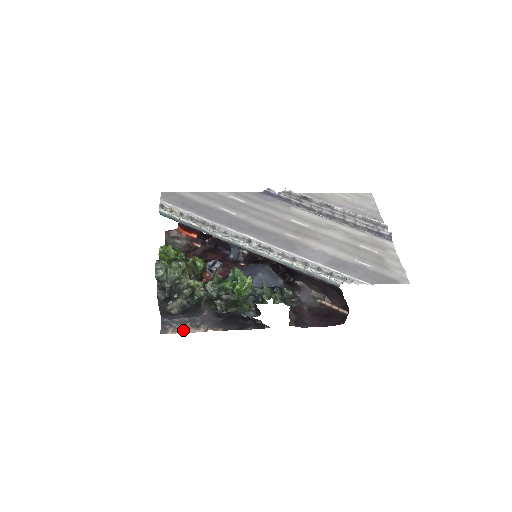
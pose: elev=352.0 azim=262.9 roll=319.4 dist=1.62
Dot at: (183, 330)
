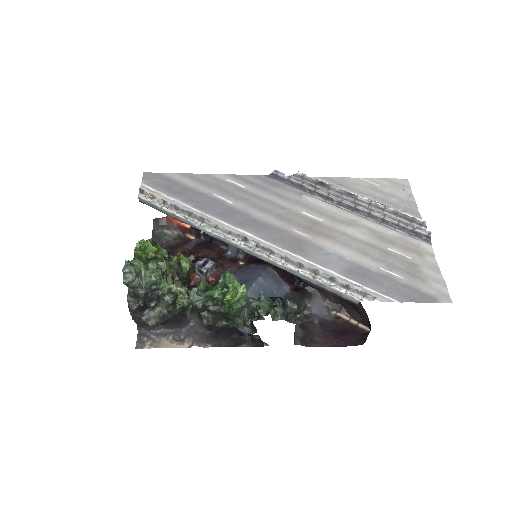
Dot at: (163, 344)
